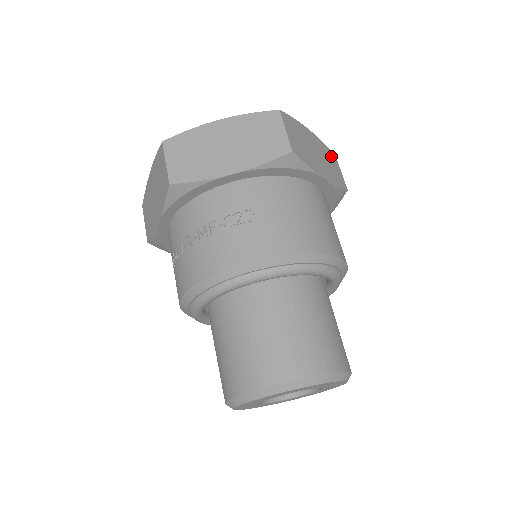
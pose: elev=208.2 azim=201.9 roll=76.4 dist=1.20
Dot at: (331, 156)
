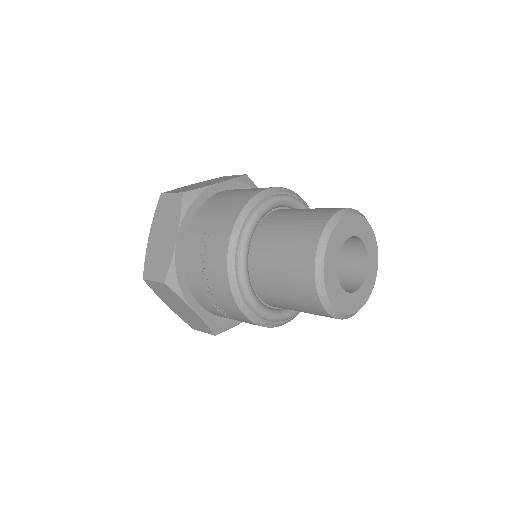
Dot at: occluded
